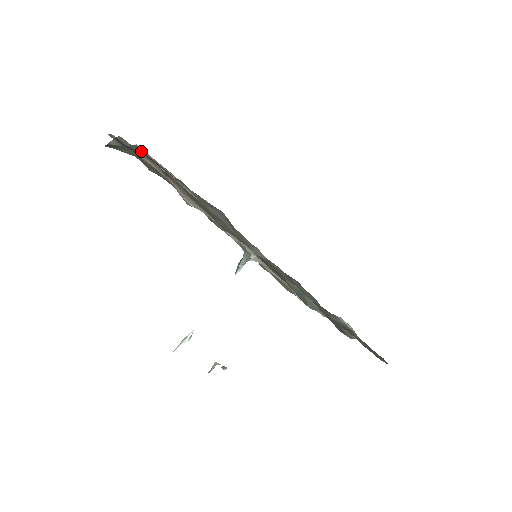
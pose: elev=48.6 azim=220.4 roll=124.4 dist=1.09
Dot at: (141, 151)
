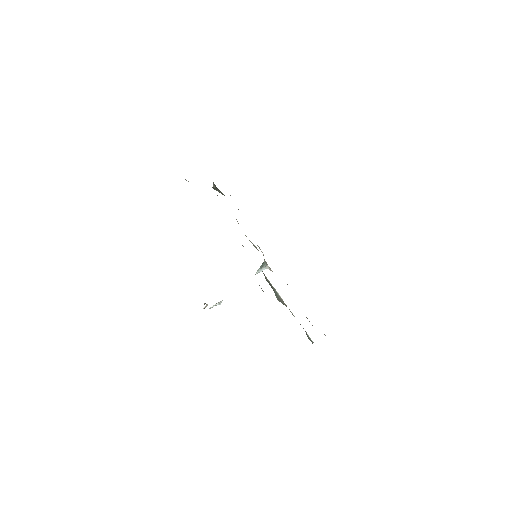
Dot at: occluded
